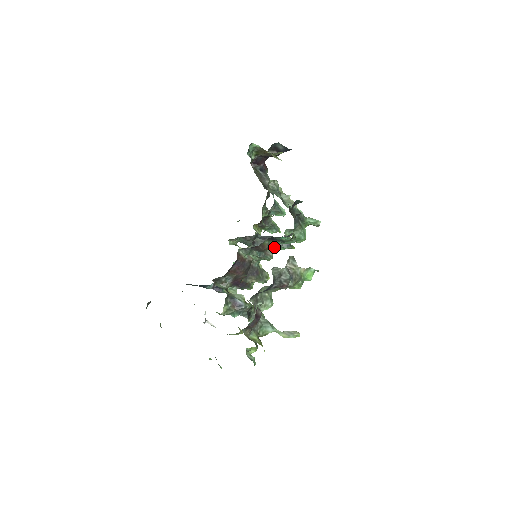
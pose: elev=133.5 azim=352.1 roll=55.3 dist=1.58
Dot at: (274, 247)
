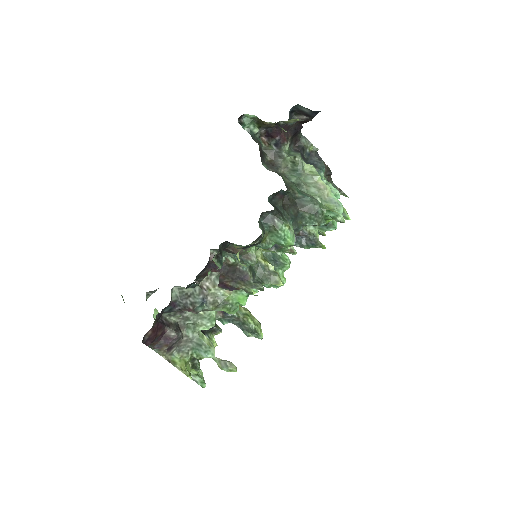
Dot at: (293, 245)
